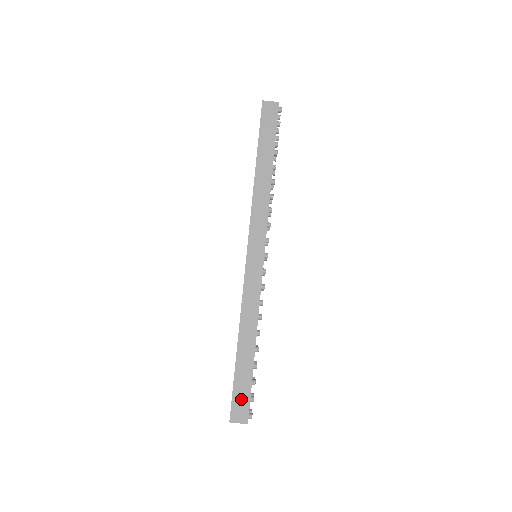
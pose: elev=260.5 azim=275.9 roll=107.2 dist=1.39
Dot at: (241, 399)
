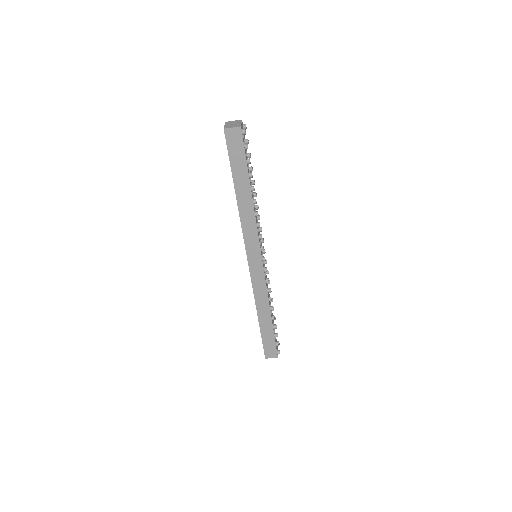
Dot at: (270, 347)
